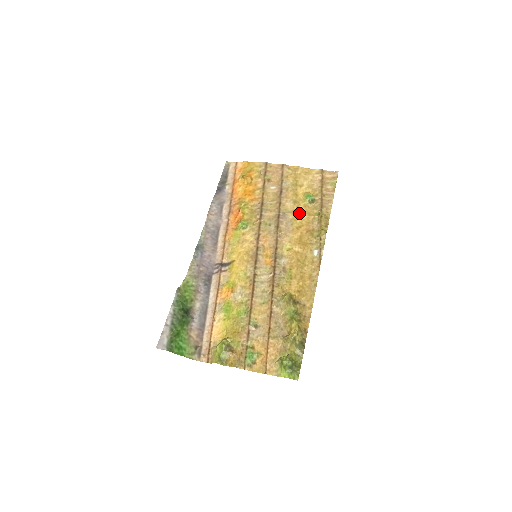
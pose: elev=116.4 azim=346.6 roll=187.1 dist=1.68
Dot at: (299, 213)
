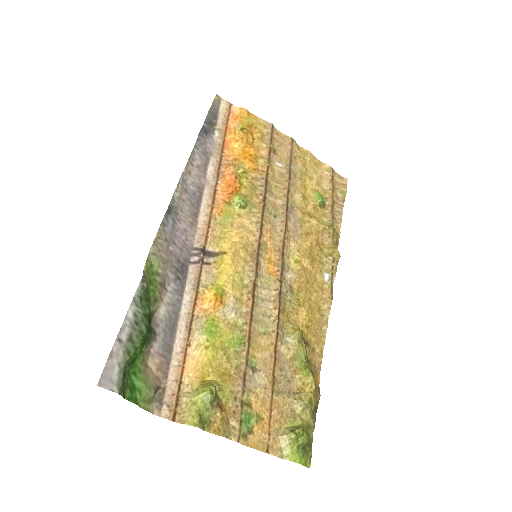
Dot at: (308, 214)
